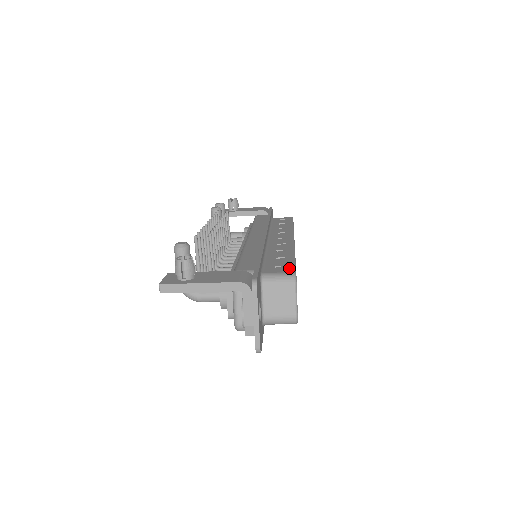
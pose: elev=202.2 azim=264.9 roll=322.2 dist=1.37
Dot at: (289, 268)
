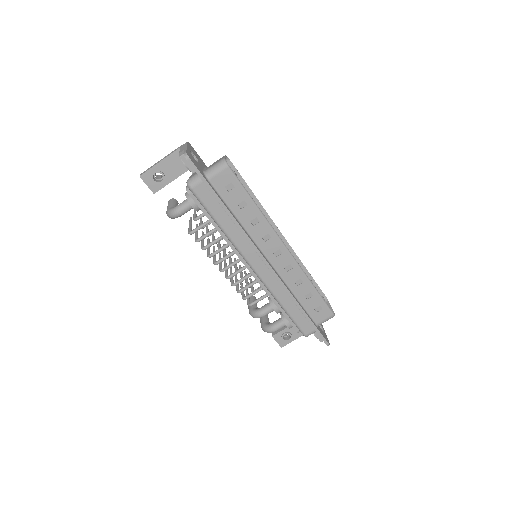
Dot at: occluded
